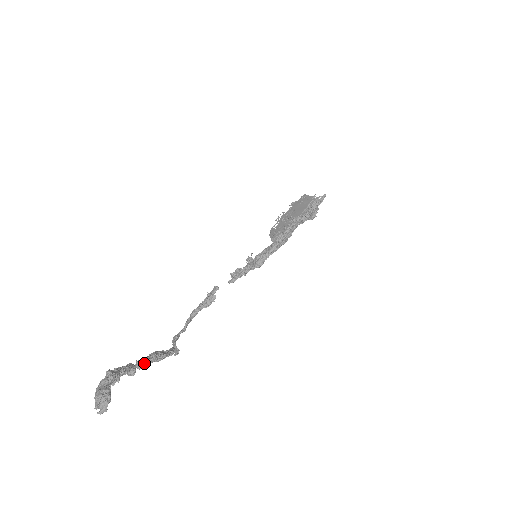
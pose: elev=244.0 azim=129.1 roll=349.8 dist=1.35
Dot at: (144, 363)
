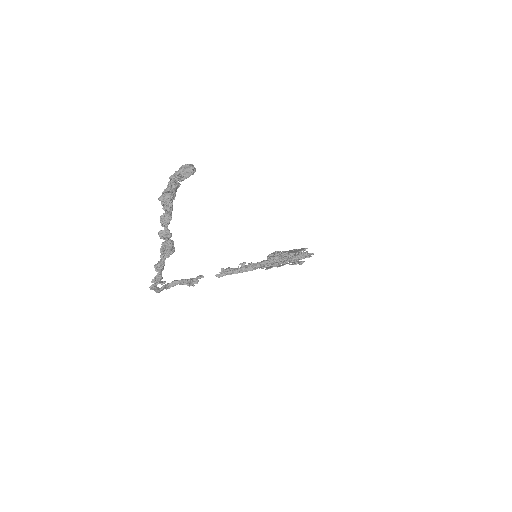
Dot at: (169, 233)
